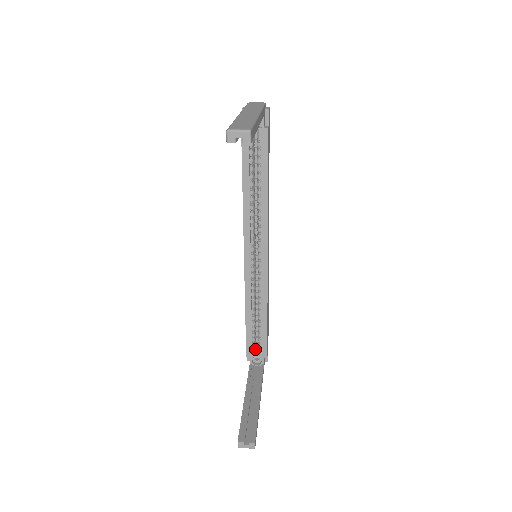
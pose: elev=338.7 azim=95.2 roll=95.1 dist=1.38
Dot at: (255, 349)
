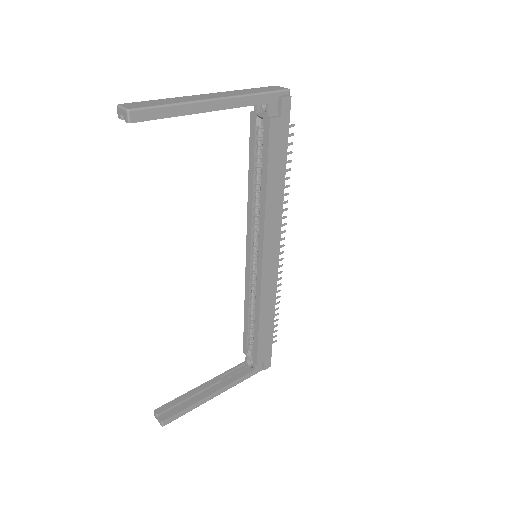
Dot at: (251, 350)
